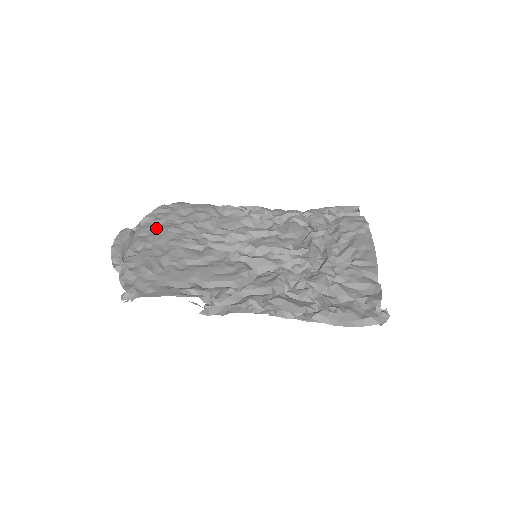
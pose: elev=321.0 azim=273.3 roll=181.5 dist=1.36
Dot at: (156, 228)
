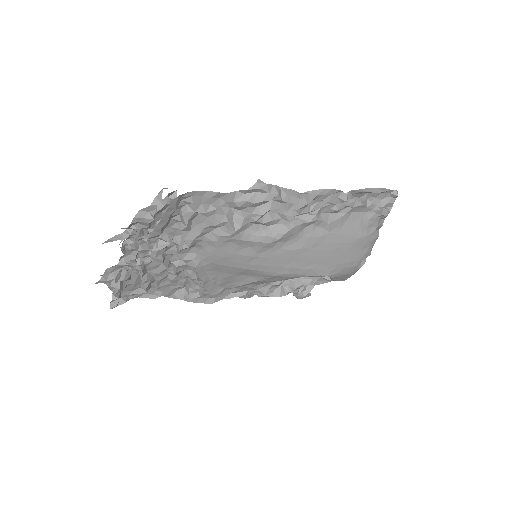
Dot at: occluded
